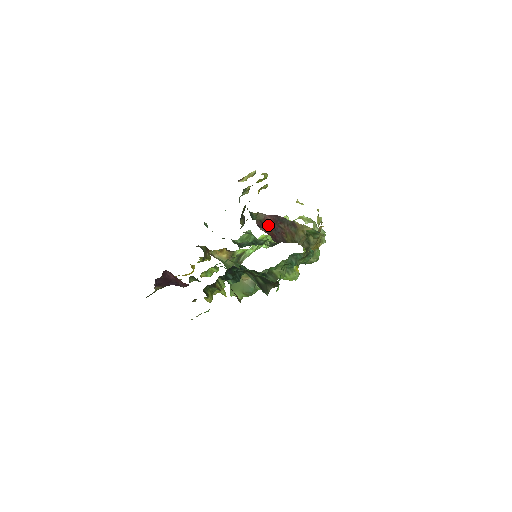
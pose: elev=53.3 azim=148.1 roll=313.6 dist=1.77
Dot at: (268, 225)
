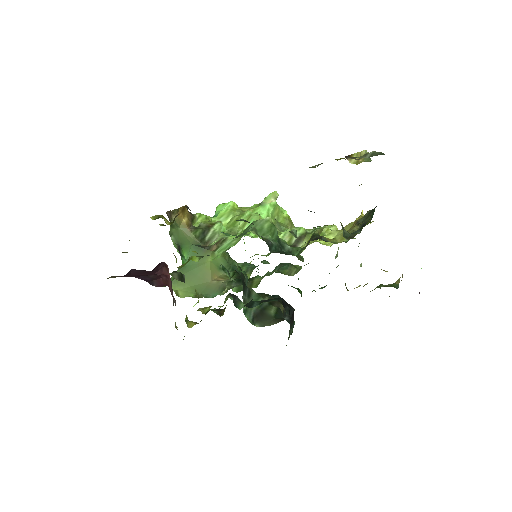
Dot at: occluded
